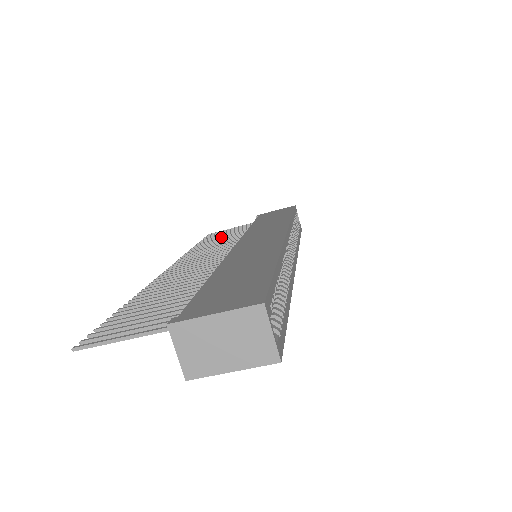
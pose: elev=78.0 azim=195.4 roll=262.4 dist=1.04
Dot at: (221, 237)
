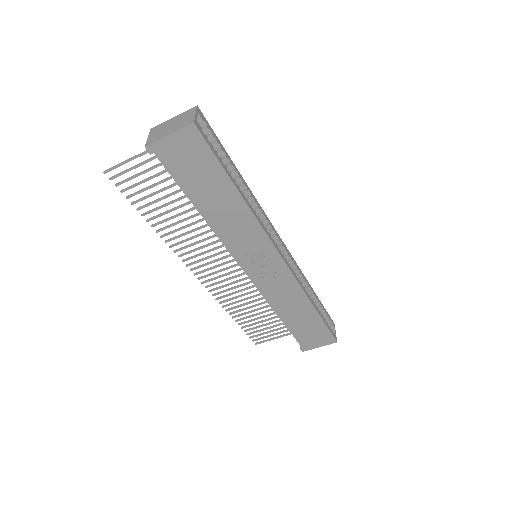
Dot at: (257, 317)
